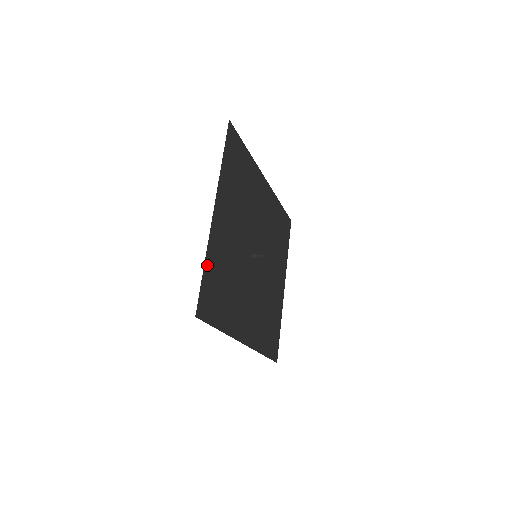
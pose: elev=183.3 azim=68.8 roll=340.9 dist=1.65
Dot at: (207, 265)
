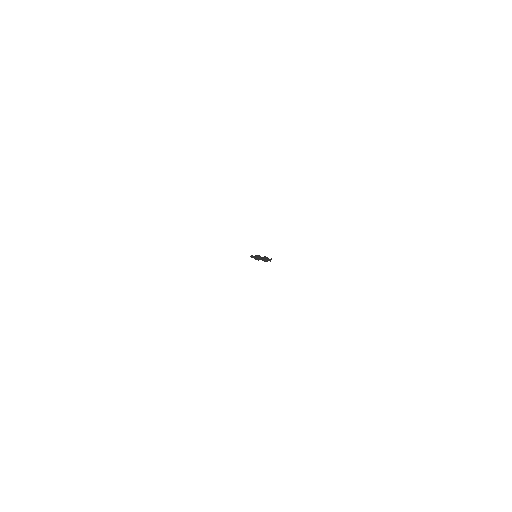
Dot at: occluded
